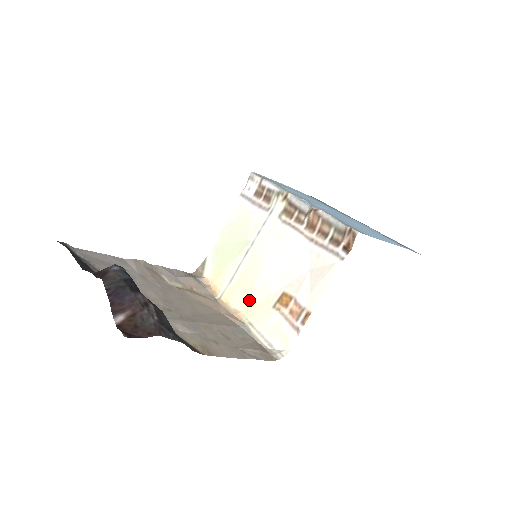
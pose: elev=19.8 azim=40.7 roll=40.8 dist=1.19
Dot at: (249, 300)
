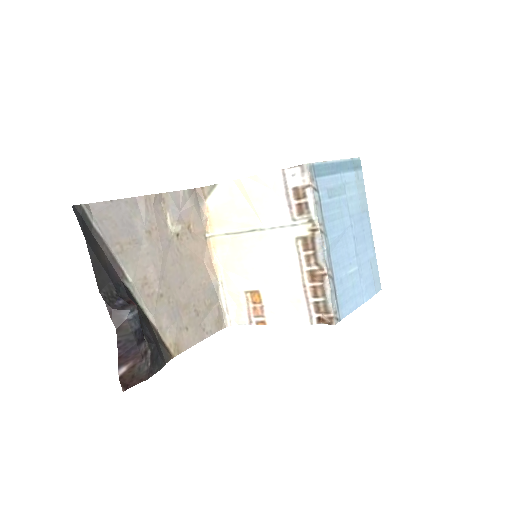
Dot at: (231, 265)
